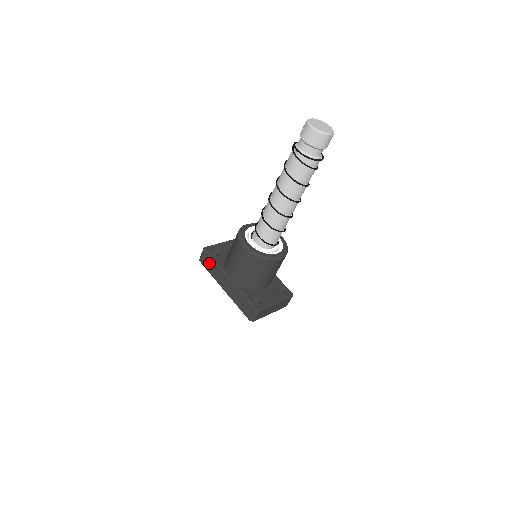
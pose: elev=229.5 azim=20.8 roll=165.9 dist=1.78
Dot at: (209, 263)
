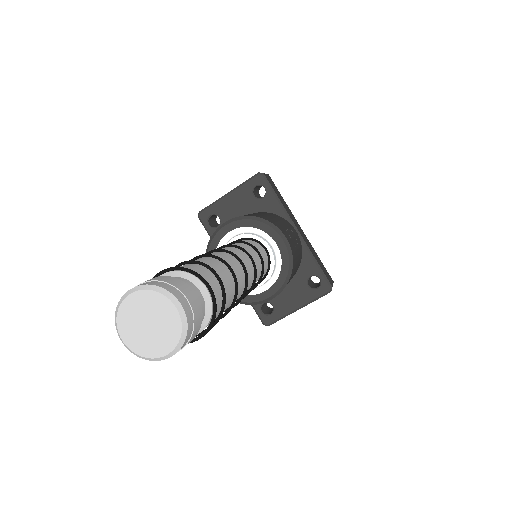
Dot at: occluded
